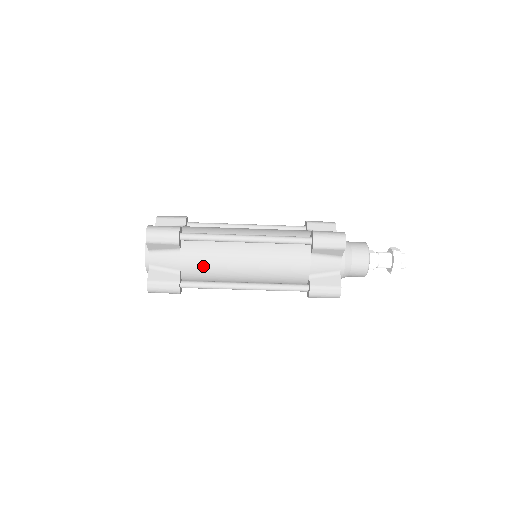
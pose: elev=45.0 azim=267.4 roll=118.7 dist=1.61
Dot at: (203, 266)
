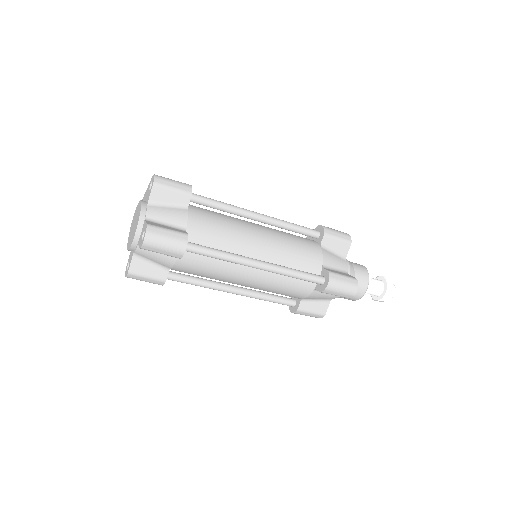
Dot at: (198, 273)
